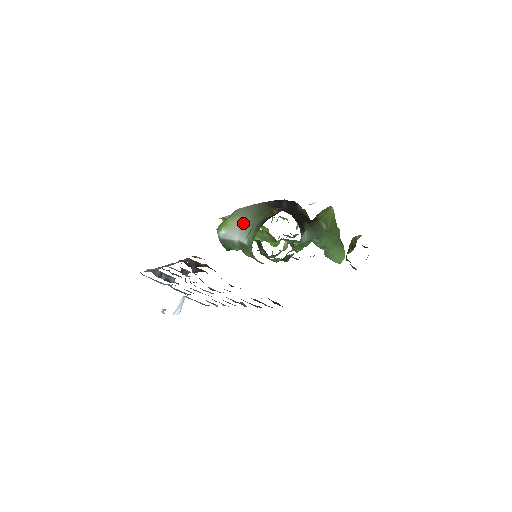
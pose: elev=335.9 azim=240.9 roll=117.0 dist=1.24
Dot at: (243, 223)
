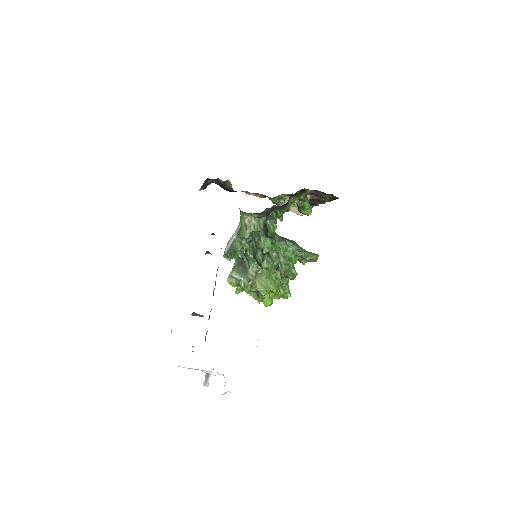
Dot at: occluded
